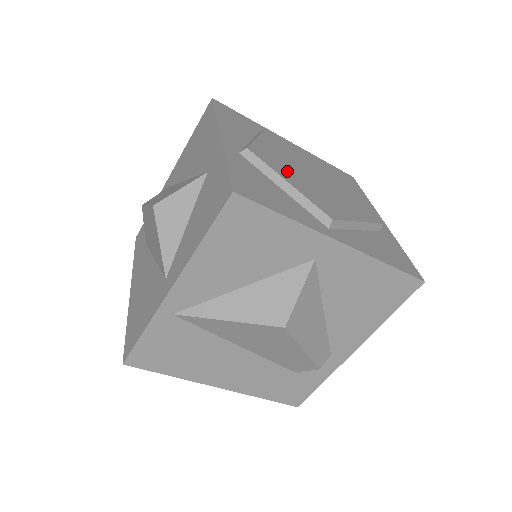
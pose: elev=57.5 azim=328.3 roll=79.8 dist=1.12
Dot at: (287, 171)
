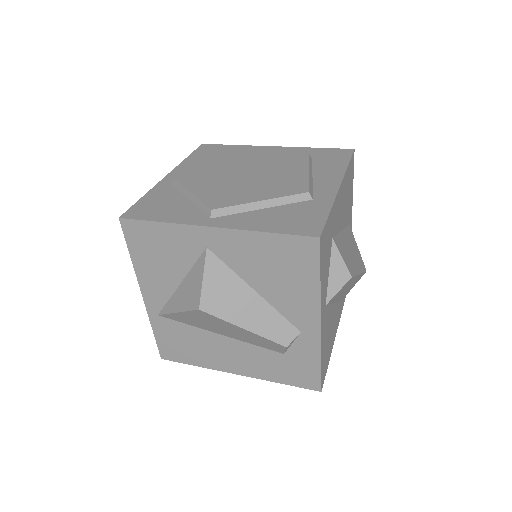
Dot at: (205, 182)
